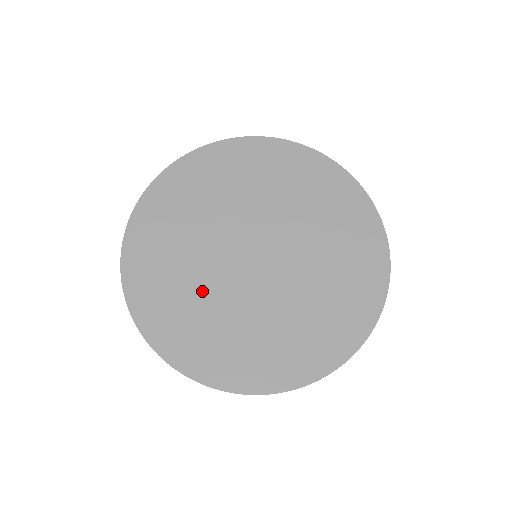
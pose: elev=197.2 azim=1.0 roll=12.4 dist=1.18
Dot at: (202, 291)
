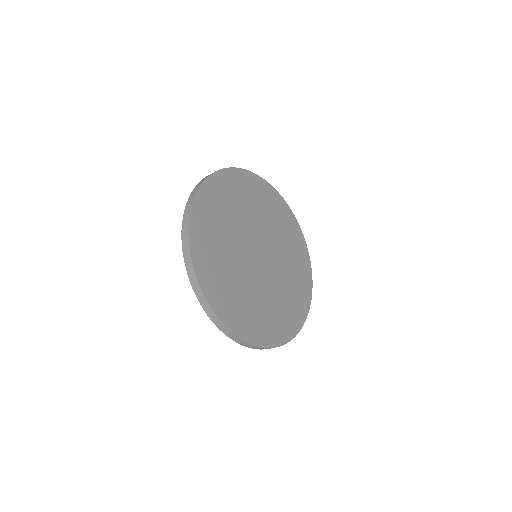
Dot at: (228, 243)
